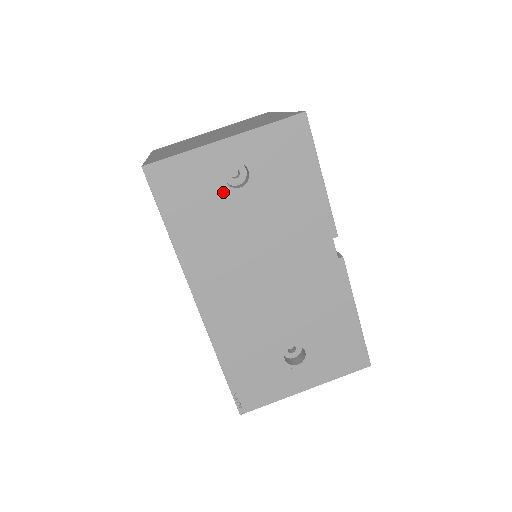
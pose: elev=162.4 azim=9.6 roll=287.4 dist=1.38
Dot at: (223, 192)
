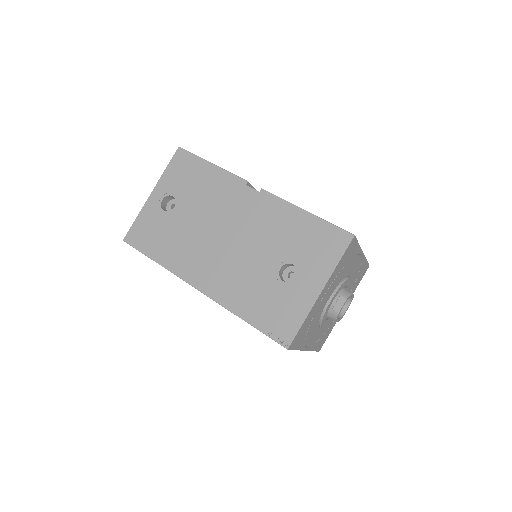
Dot at: (168, 217)
